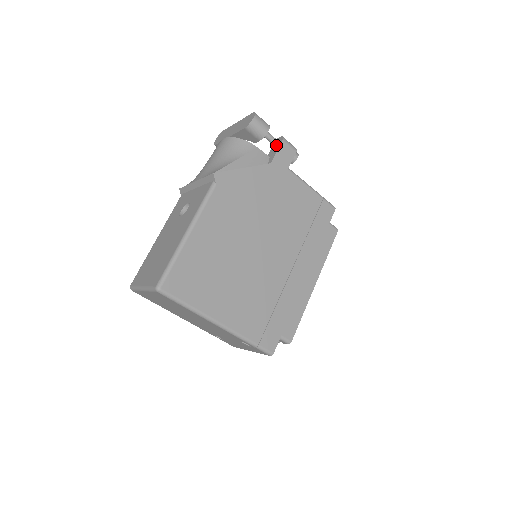
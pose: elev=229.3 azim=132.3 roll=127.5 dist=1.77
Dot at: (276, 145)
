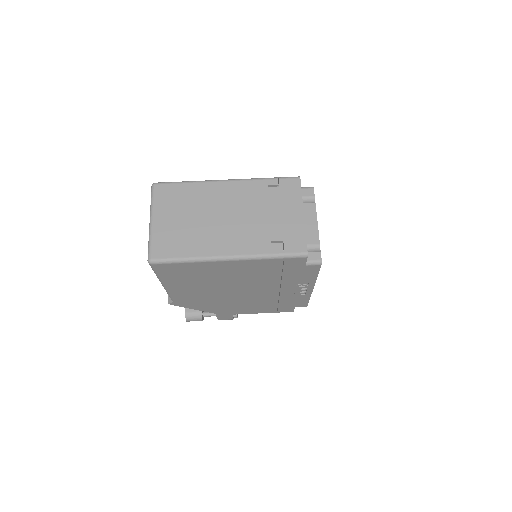
Dot at: occluded
